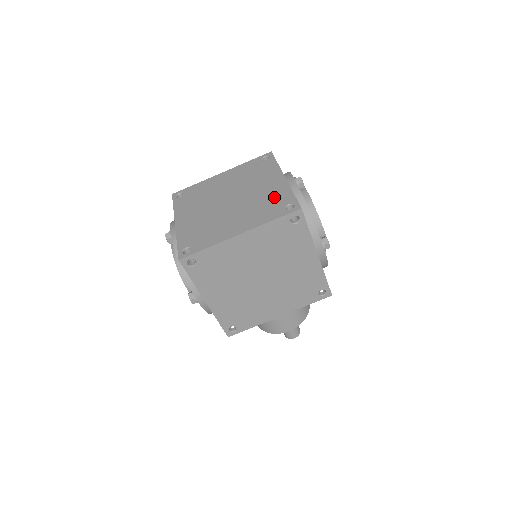
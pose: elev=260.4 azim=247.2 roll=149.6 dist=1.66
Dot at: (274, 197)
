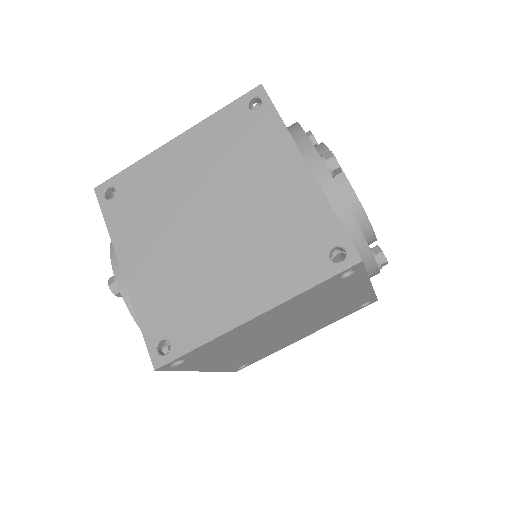
Dot at: (299, 222)
